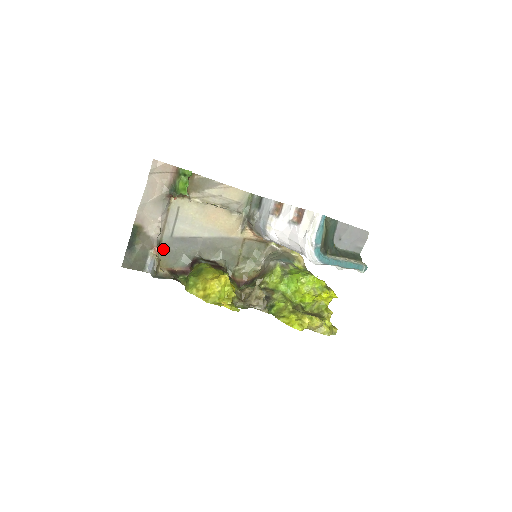
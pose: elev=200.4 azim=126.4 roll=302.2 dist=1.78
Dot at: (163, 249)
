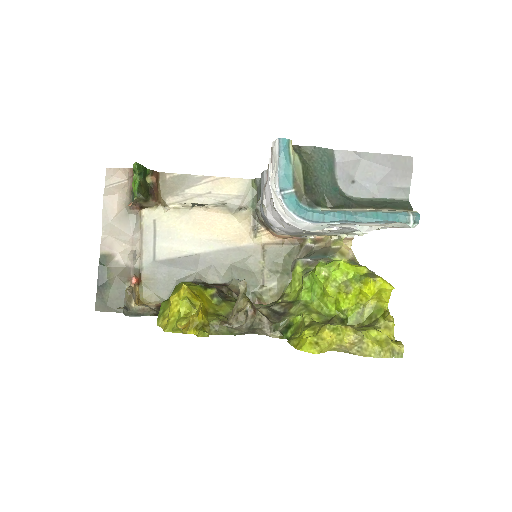
Dot at: (147, 279)
